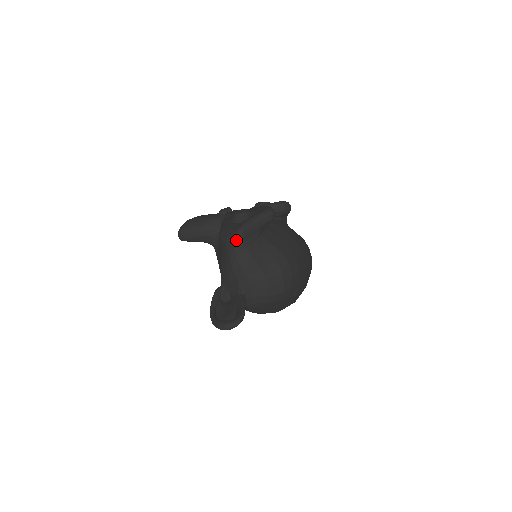
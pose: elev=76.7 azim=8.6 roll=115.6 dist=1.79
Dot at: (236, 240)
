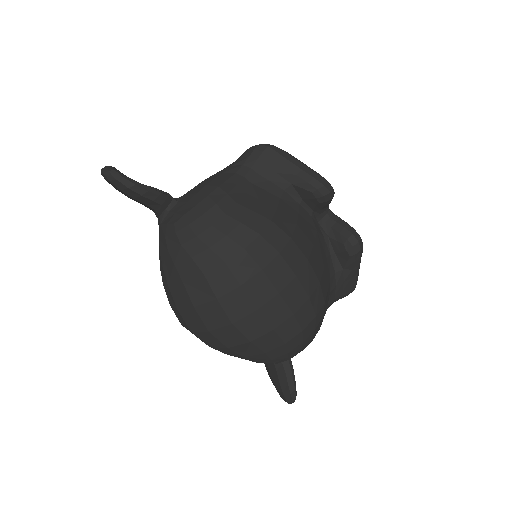
Dot at: (252, 149)
